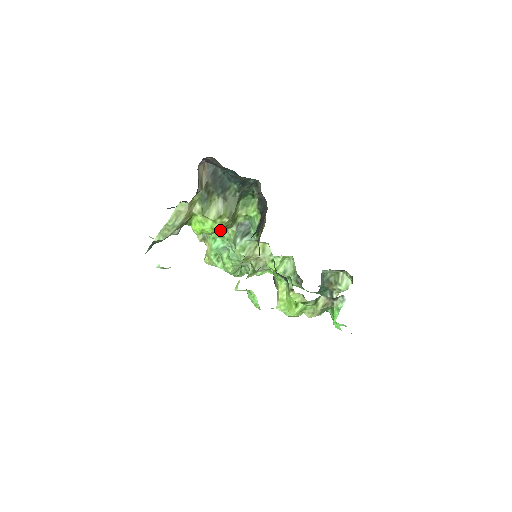
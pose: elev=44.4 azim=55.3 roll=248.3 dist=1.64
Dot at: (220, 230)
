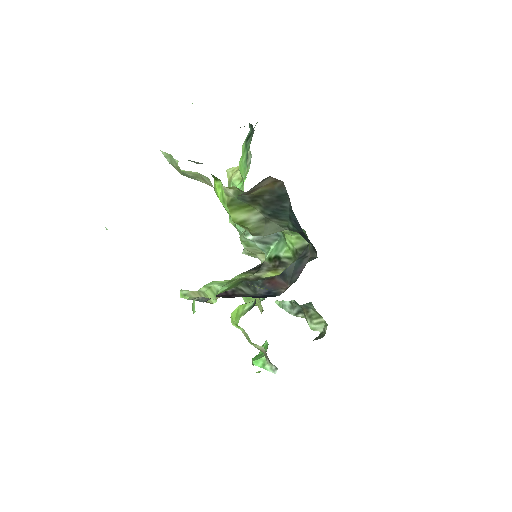
Dot at: occluded
